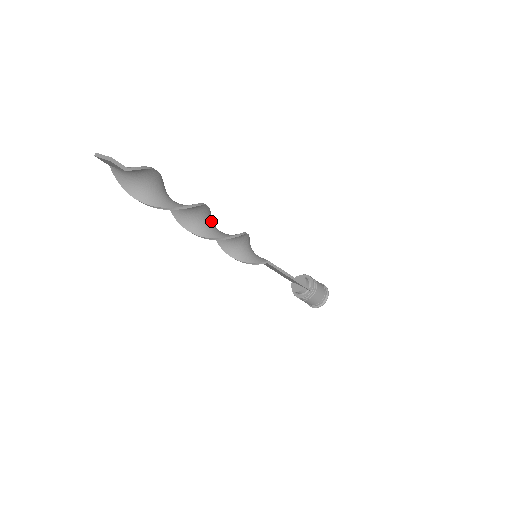
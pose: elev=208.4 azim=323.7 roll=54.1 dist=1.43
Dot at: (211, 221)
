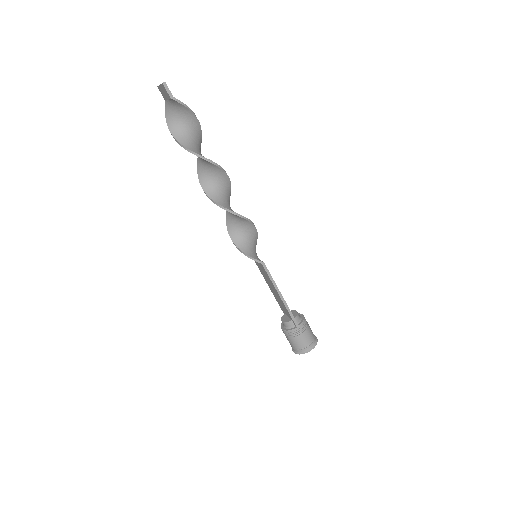
Dot at: (227, 195)
